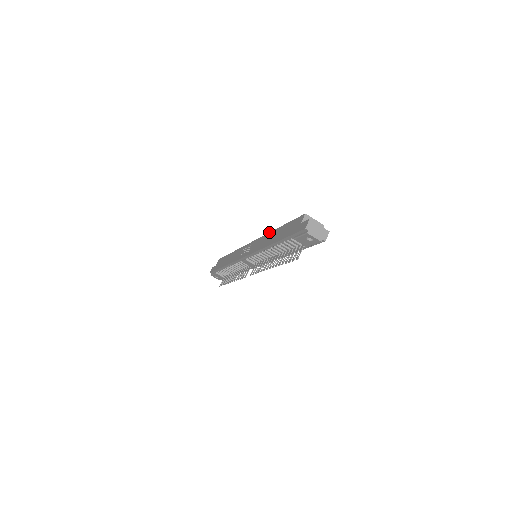
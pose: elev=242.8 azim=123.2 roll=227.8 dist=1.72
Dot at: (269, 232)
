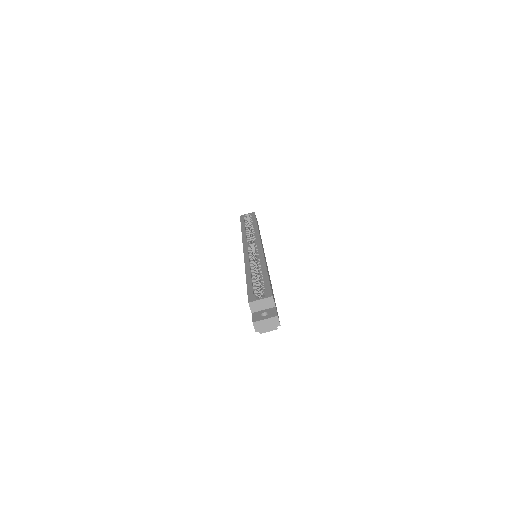
Dot at: occluded
